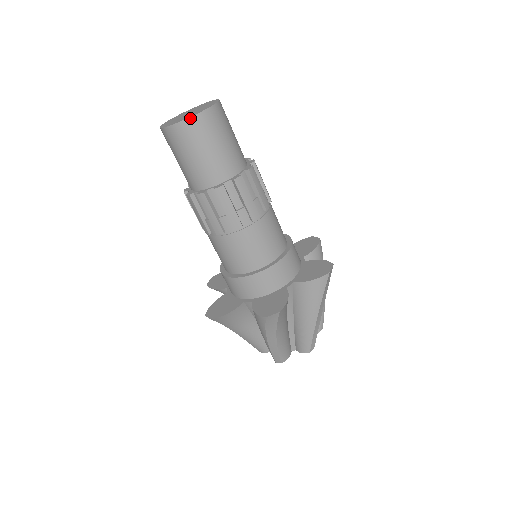
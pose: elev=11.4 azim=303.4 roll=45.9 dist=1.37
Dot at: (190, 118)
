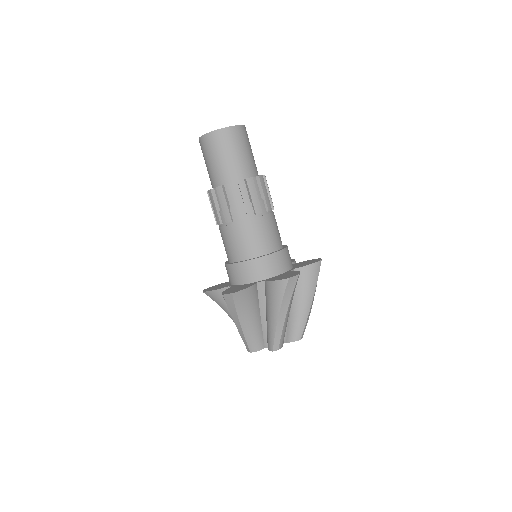
Dot at: (209, 133)
